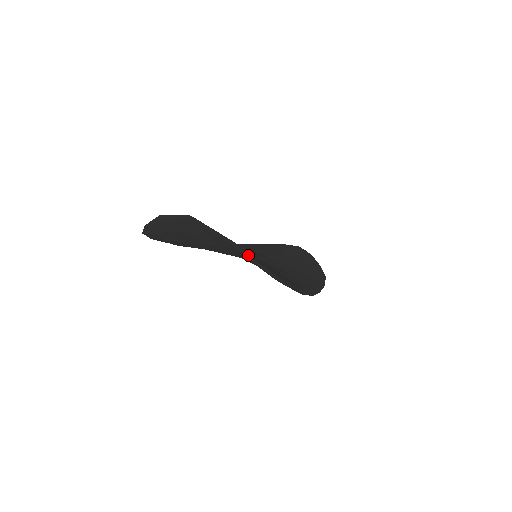
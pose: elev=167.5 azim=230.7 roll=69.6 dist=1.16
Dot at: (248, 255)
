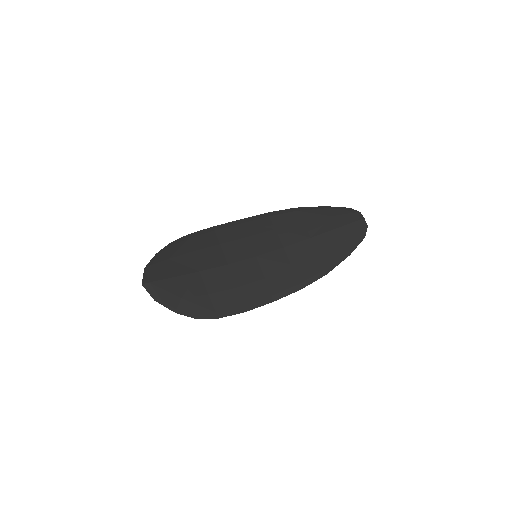
Dot at: (169, 307)
